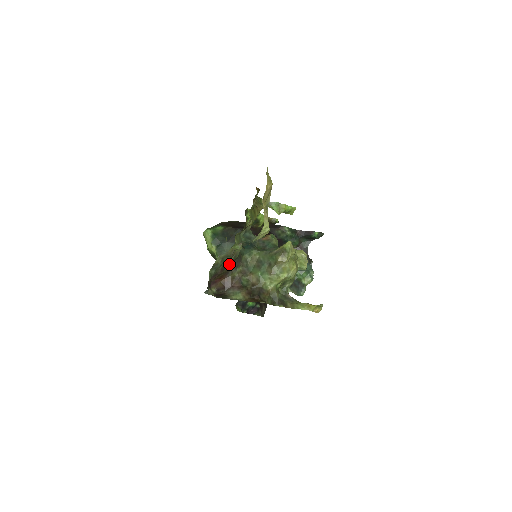
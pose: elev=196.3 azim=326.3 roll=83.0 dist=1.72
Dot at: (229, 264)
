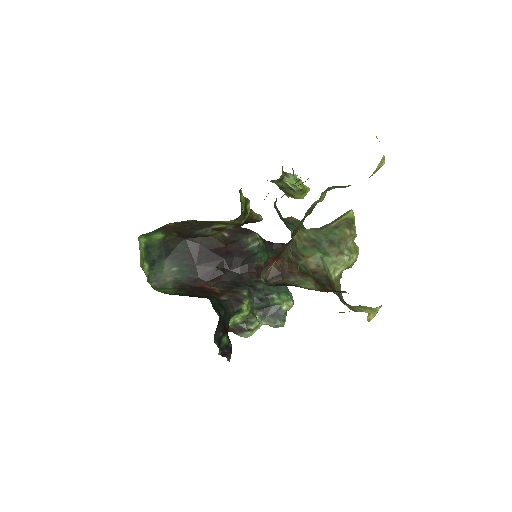
Dot at: (296, 231)
